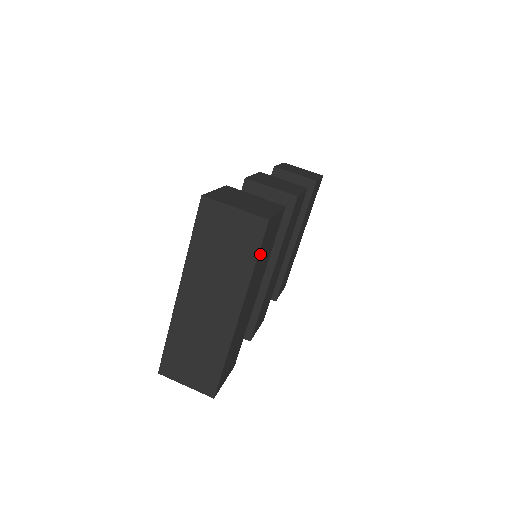
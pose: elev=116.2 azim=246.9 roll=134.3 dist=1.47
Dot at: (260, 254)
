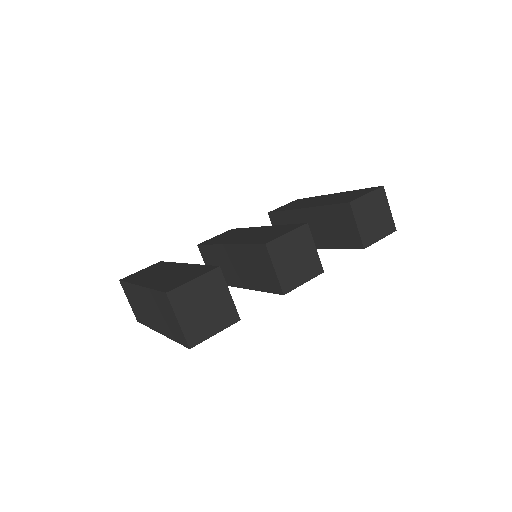
Dot at: occluded
